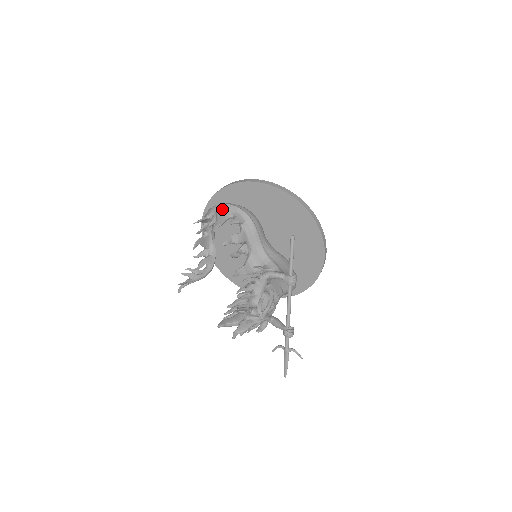
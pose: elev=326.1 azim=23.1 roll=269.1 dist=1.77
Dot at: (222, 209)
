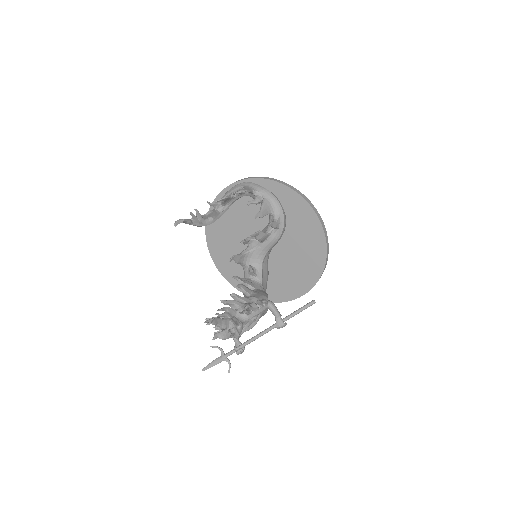
Dot at: (272, 201)
